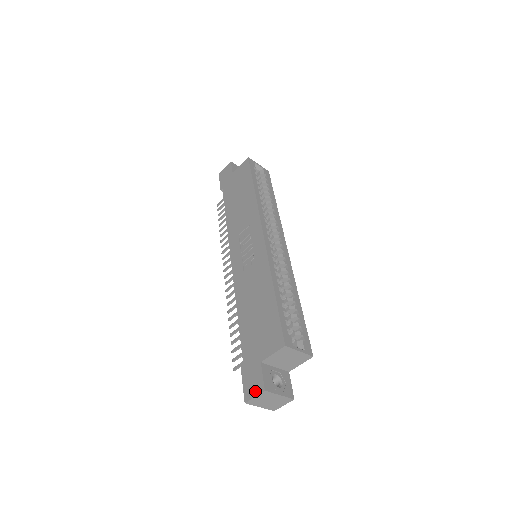
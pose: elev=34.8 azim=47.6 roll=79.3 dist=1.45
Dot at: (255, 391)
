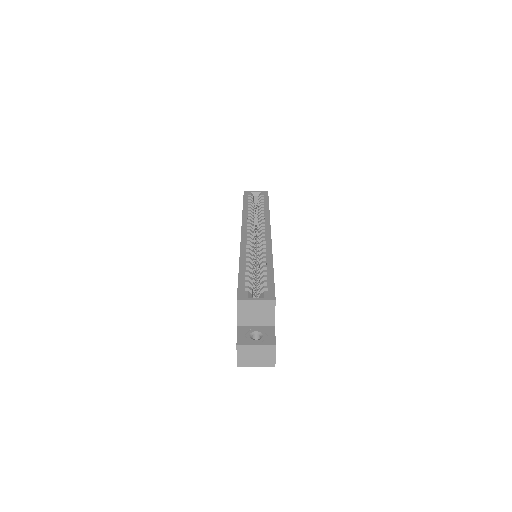
Dot at: occluded
